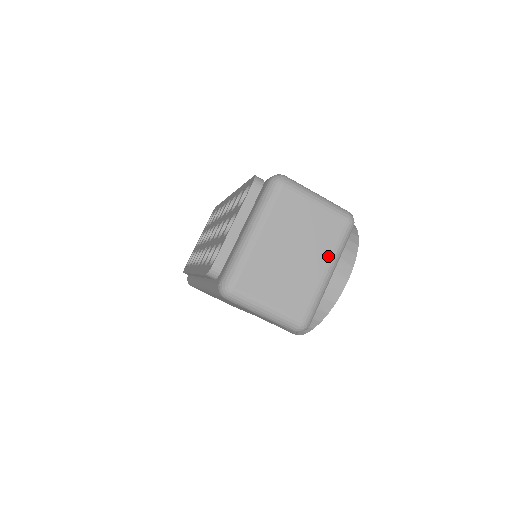
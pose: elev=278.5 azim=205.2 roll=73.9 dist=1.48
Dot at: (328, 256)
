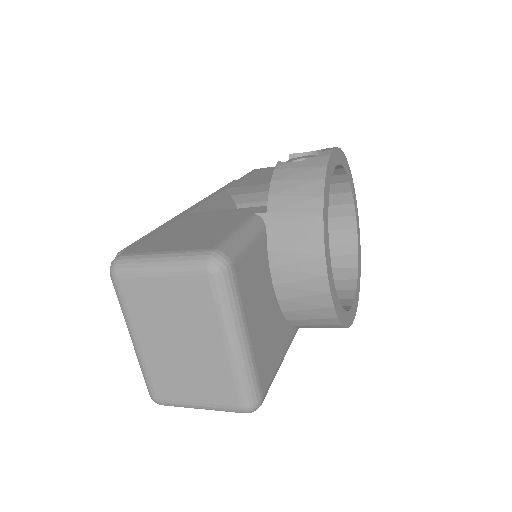
Dot at: (216, 328)
